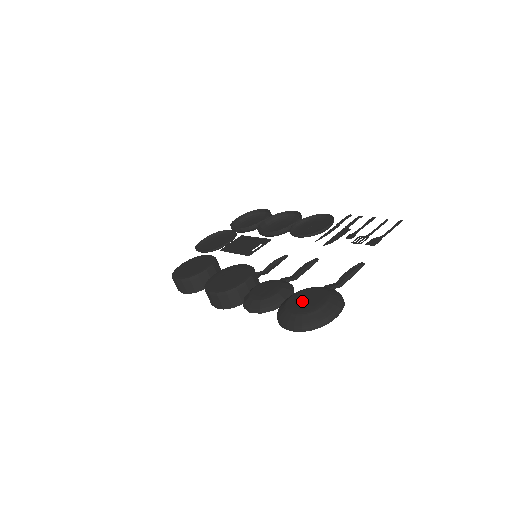
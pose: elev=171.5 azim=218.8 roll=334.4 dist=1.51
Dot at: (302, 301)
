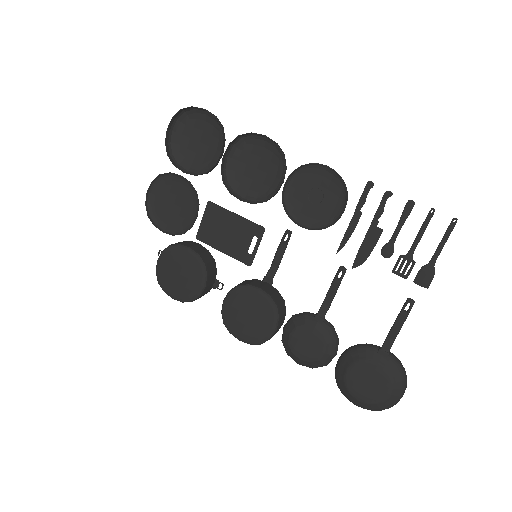
Dot at: (364, 385)
